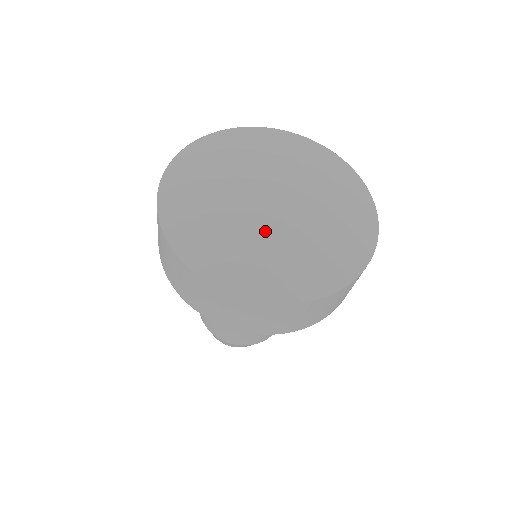
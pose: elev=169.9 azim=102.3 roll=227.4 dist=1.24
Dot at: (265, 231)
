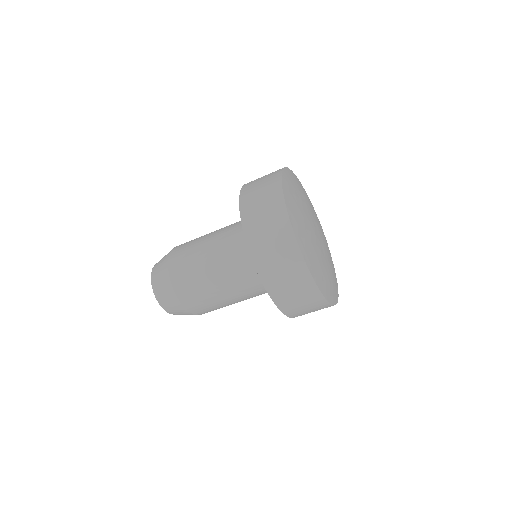
Dot at: (318, 246)
